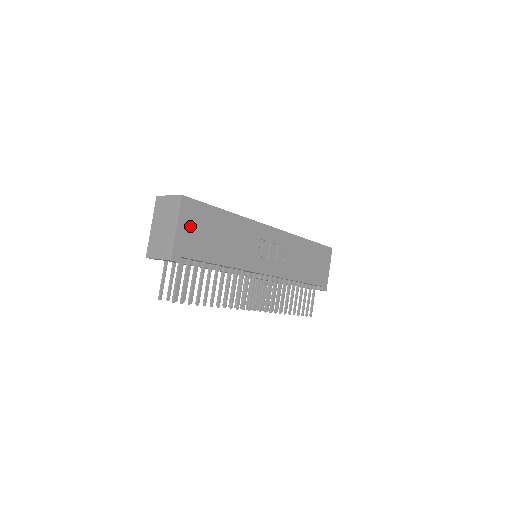
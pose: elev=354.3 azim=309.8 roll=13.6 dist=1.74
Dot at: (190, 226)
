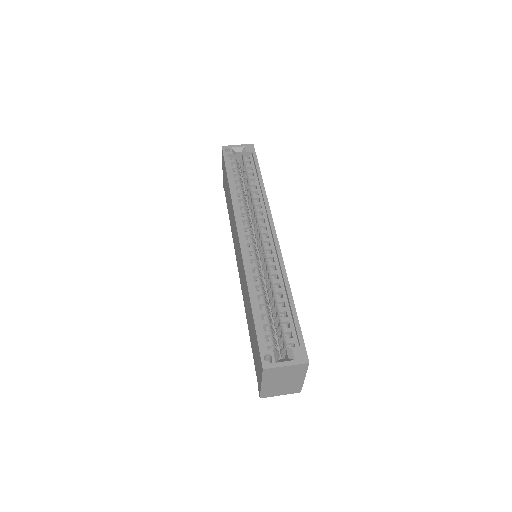
Dot at: occluded
